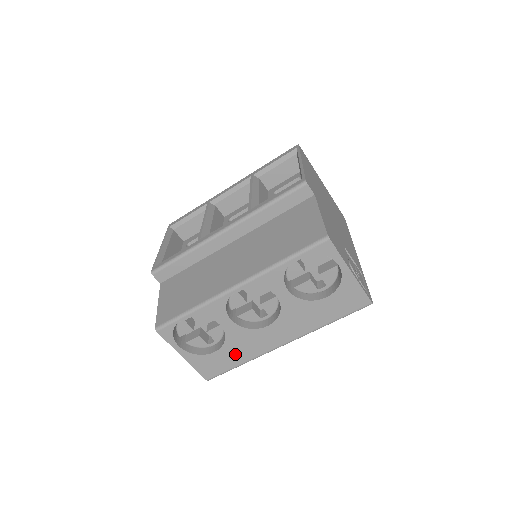
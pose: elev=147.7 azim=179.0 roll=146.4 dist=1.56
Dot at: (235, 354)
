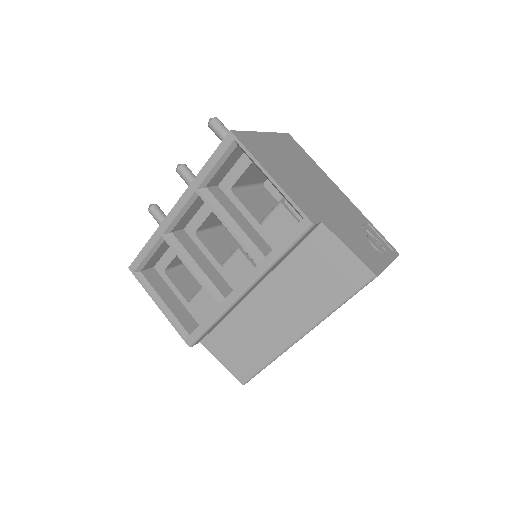
Dot at: occluded
